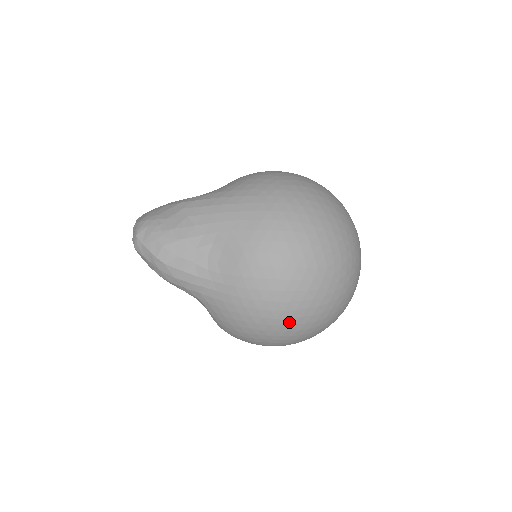
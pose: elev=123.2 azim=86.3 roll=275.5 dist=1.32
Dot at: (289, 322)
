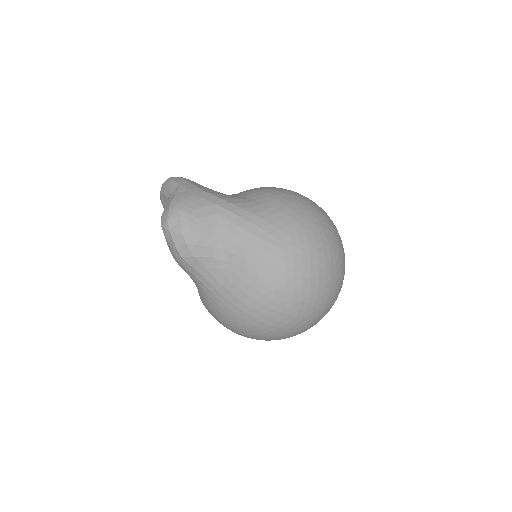
Dot at: (255, 336)
